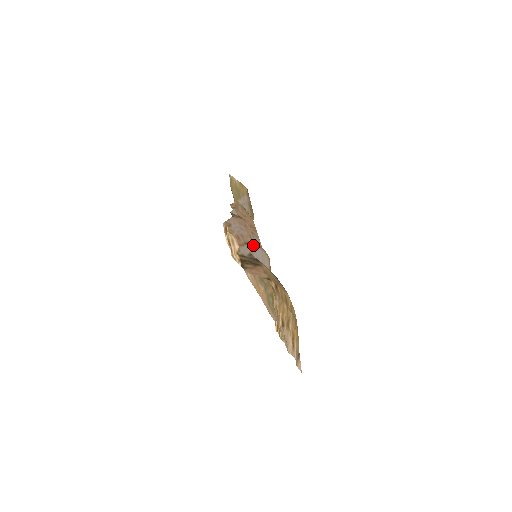
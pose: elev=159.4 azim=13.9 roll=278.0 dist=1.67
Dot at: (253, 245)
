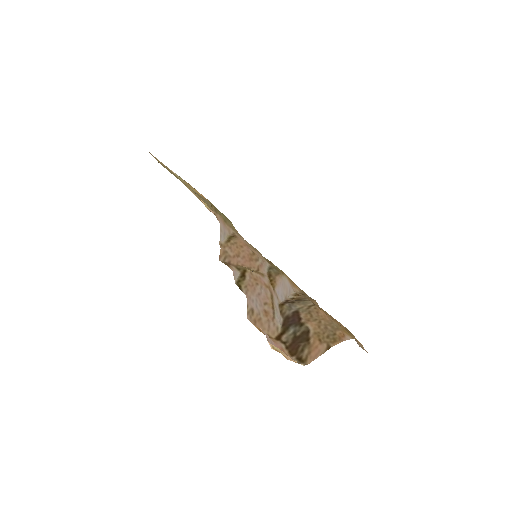
Dot at: (273, 290)
